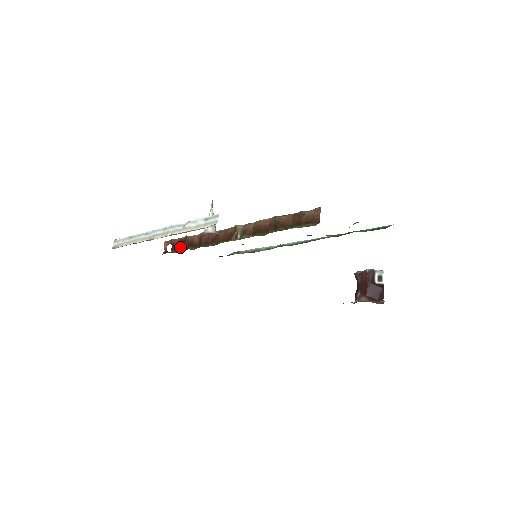
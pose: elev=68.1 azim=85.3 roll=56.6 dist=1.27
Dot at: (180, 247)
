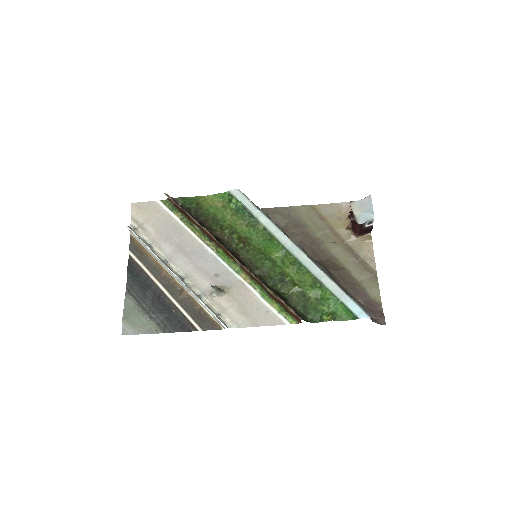
Dot at: (184, 214)
